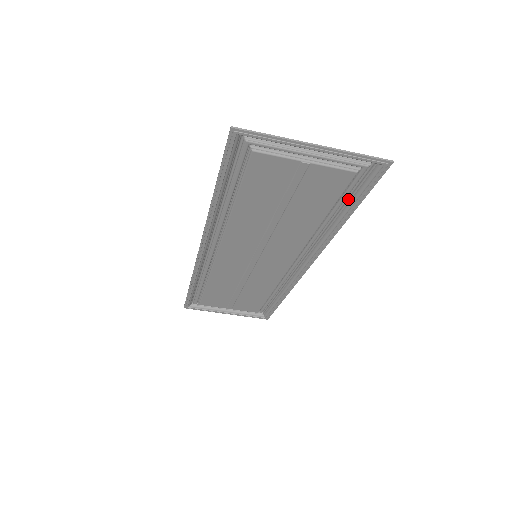
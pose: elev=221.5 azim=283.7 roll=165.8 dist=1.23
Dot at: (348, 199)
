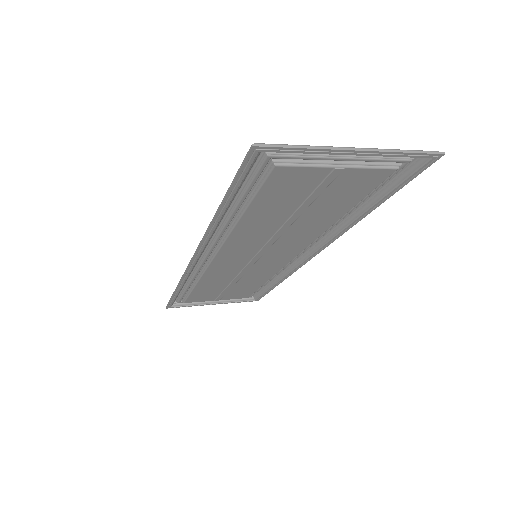
Dot at: (376, 192)
